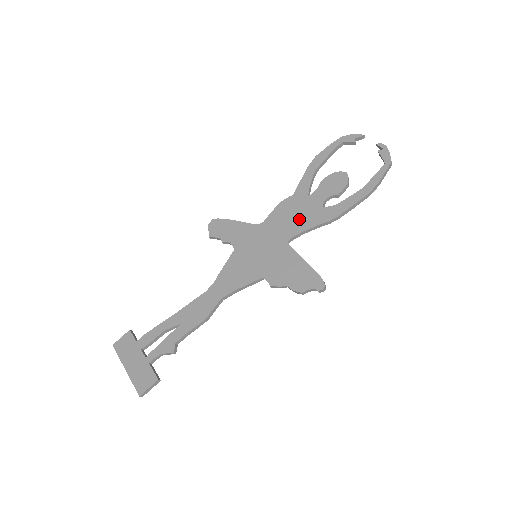
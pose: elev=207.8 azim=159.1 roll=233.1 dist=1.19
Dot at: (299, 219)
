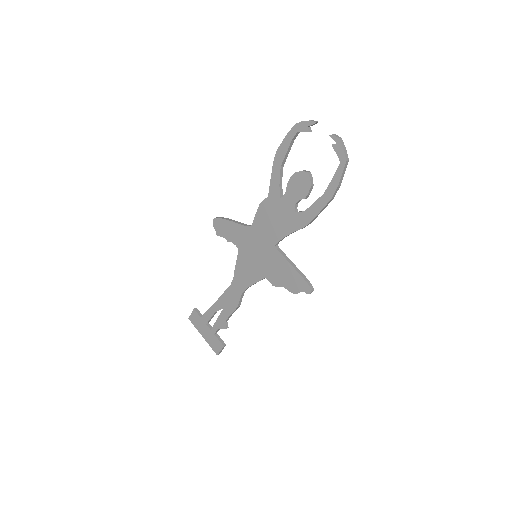
Dot at: (279, 224)
